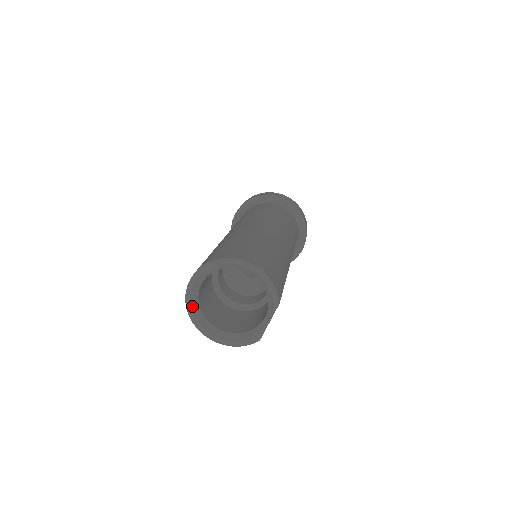
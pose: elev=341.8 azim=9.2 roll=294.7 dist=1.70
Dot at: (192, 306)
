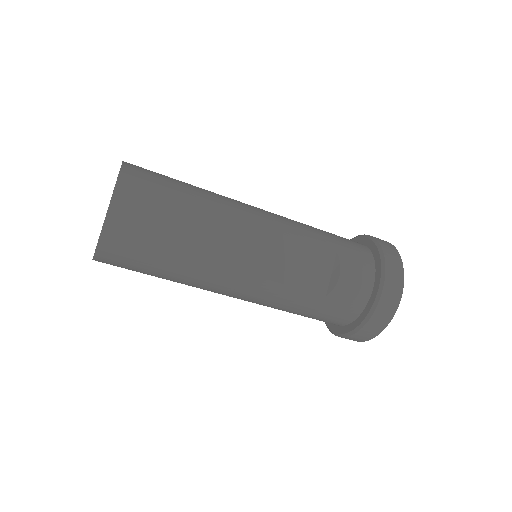
Dot at: occluded
